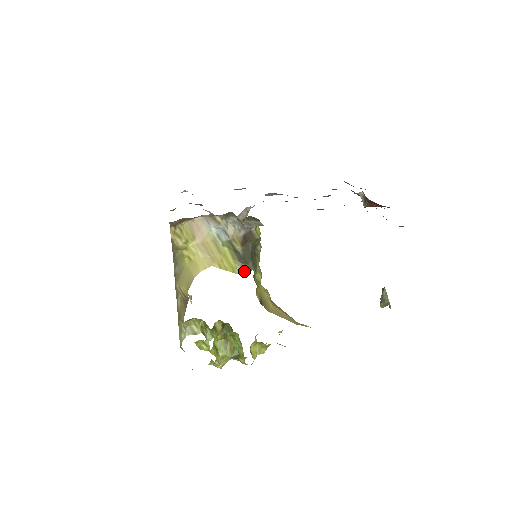
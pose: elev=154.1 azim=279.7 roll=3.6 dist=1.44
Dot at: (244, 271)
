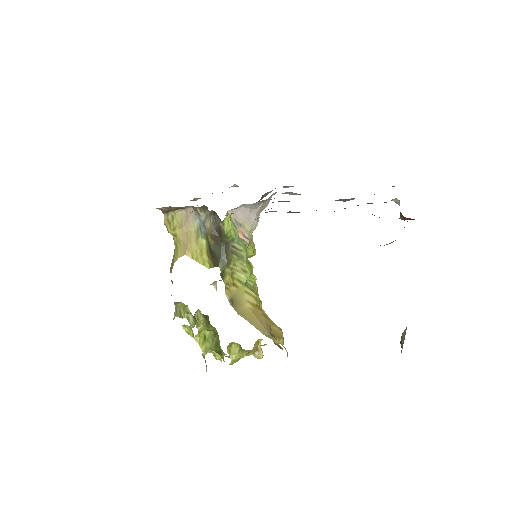
Dot at: (212, 266)
